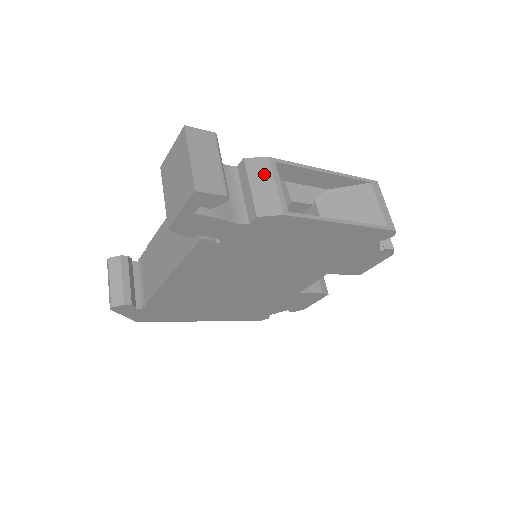
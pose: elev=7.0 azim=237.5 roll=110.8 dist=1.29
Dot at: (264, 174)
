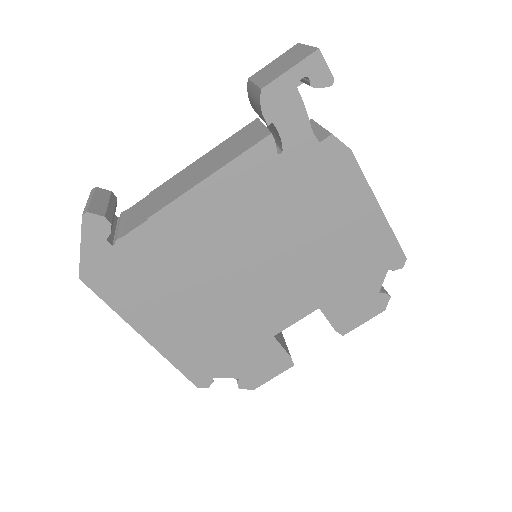
Dot at: occluded
